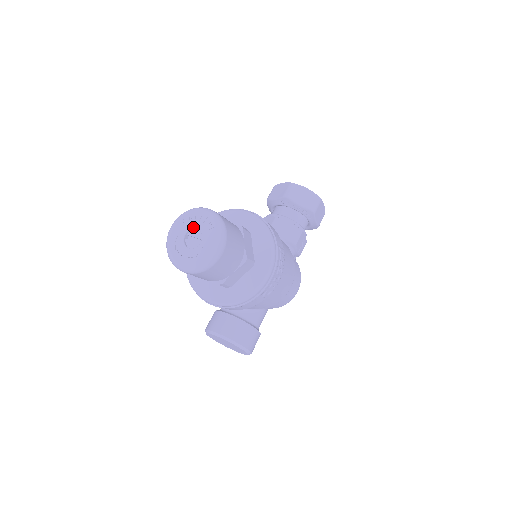
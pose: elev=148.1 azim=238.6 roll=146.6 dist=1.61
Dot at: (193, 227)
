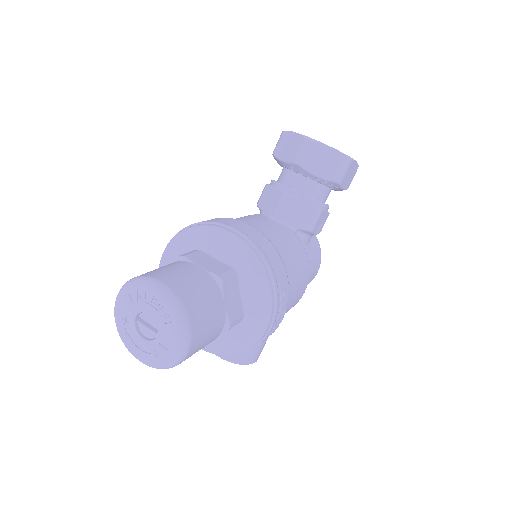
Dot at: (144, 311)
